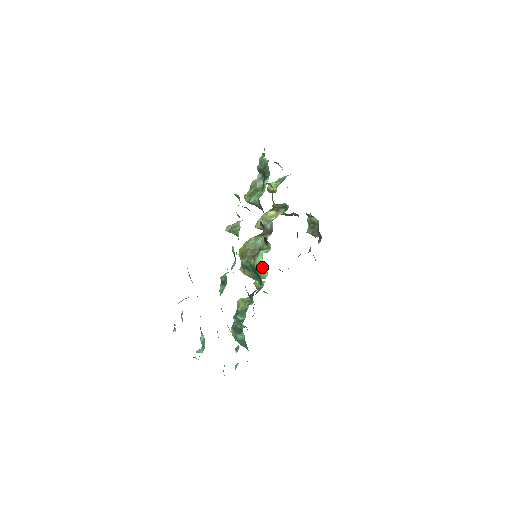
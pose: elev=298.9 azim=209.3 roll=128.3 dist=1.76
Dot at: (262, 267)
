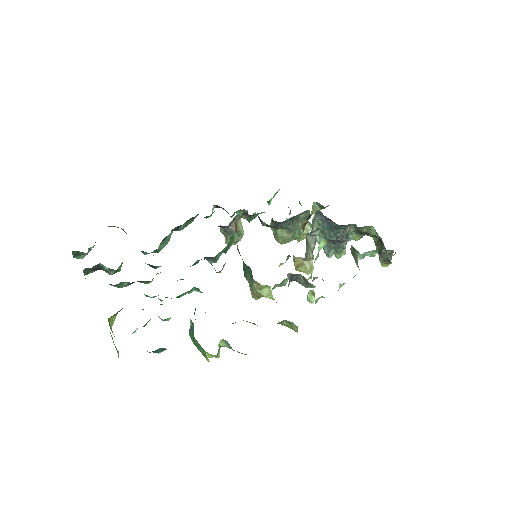
Dot at: occluded
